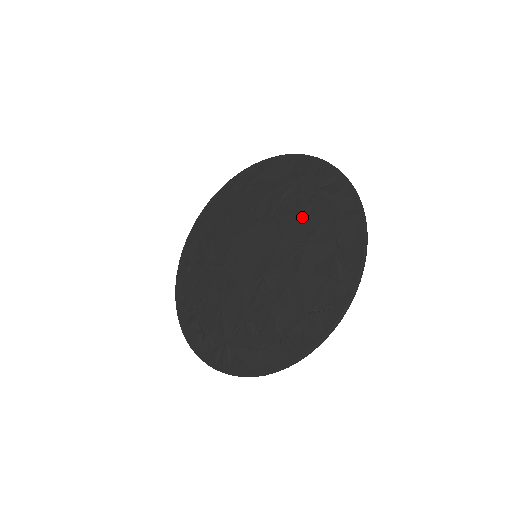
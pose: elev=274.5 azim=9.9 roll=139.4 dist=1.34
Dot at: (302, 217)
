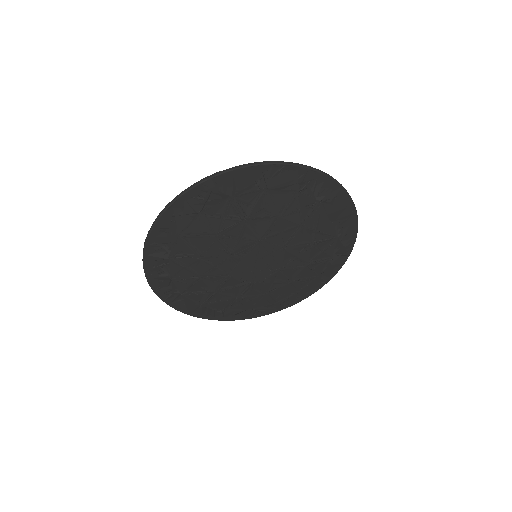
Dot at: (307, 267)
